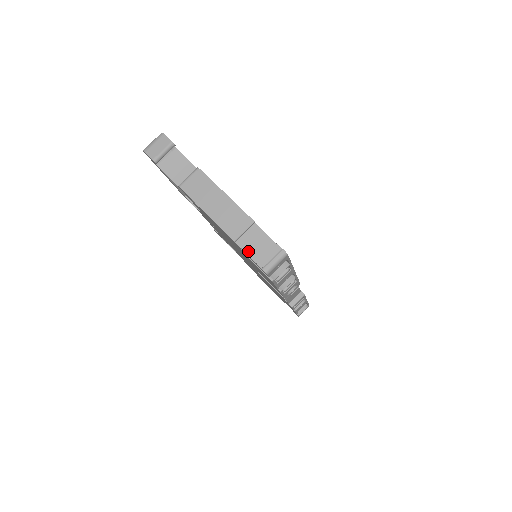
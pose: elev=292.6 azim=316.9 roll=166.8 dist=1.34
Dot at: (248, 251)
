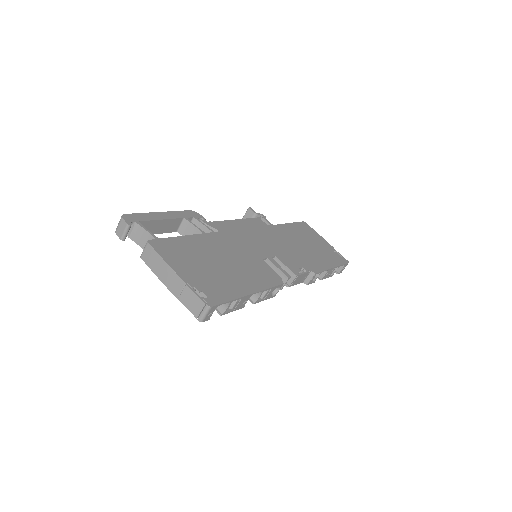
Dot at: (186, 306)
